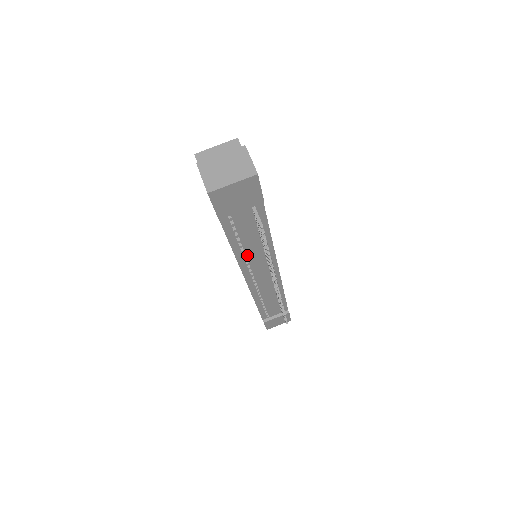
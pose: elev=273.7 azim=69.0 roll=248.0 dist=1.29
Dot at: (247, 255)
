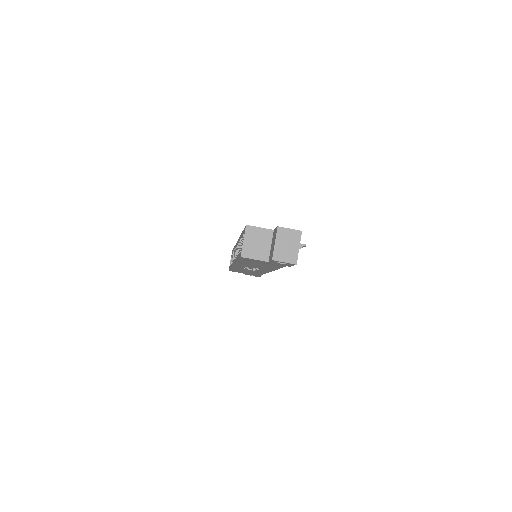
Dot at: occluded
